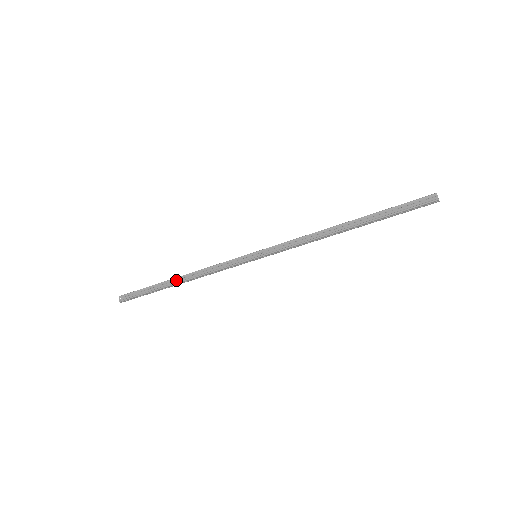
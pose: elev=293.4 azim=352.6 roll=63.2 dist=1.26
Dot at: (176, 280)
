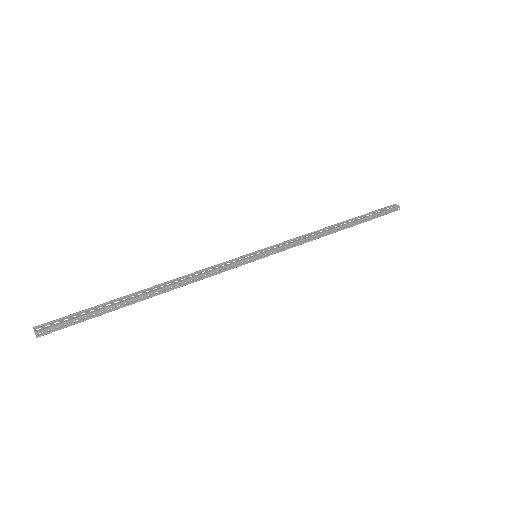
Dot at: (145, 294)
